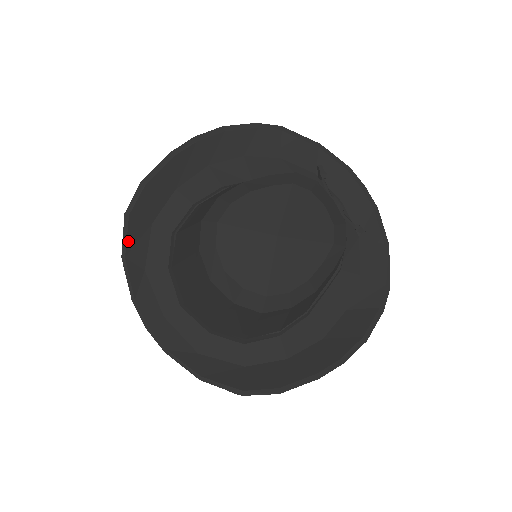
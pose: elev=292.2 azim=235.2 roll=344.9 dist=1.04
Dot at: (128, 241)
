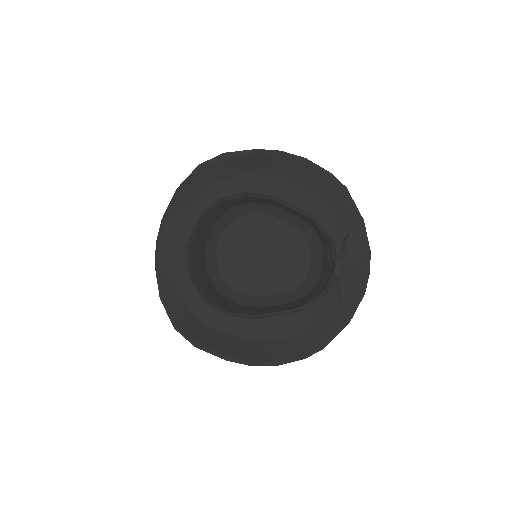
Dot at: (188, 183)
